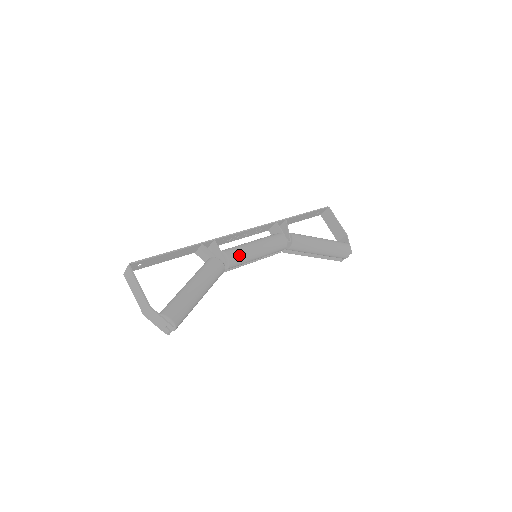
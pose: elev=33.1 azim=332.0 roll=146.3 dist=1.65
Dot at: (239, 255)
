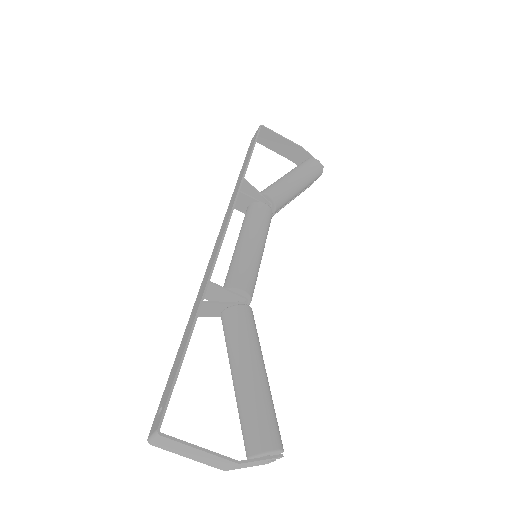
Dot at: (251, 276)
